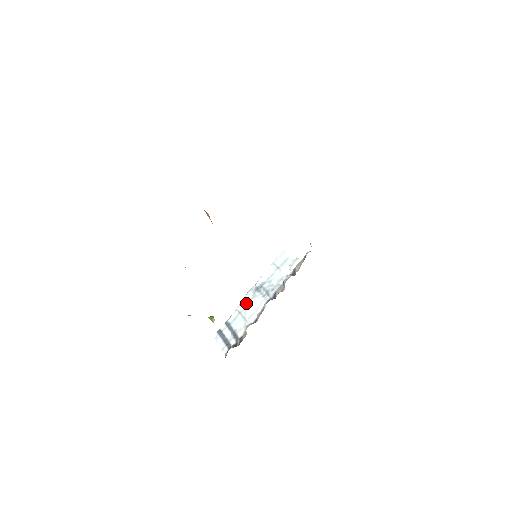
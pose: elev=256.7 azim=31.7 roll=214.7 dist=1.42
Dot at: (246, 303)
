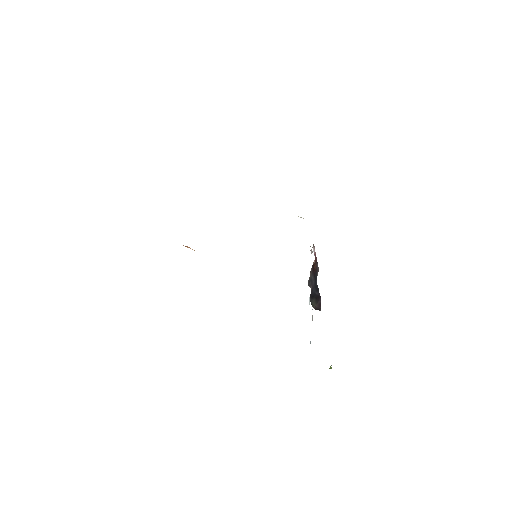
Dot at: occluded
